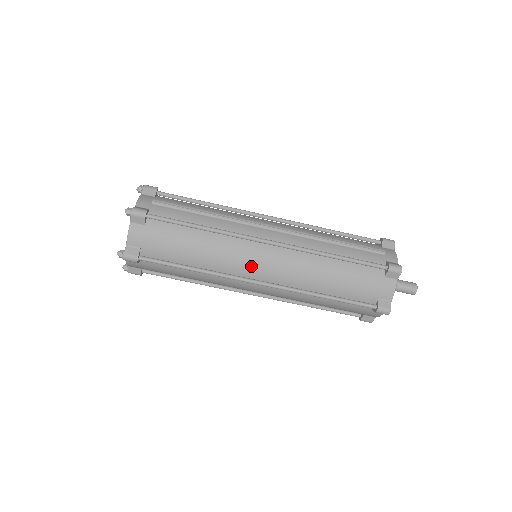
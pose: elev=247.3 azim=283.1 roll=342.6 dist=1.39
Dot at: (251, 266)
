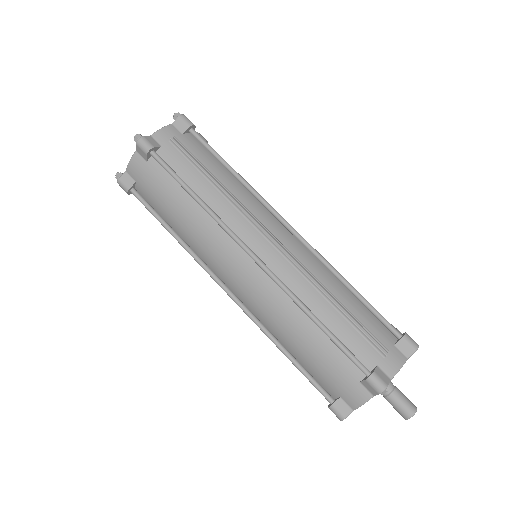
Dot at: (224, 268)
